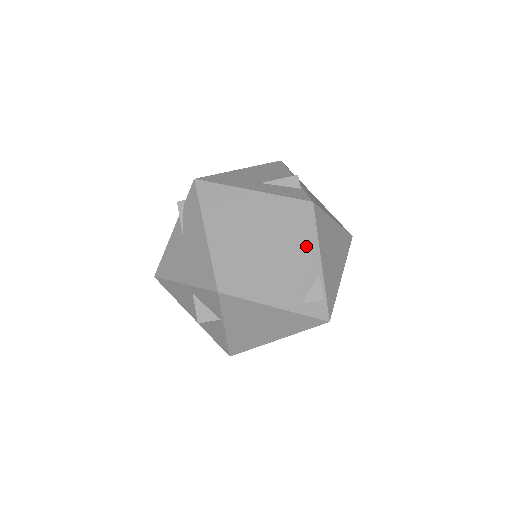
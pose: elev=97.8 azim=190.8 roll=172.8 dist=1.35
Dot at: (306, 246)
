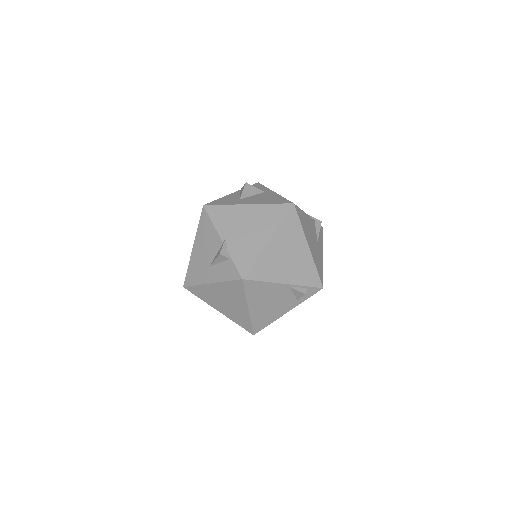
Dot at: (266, 290)
